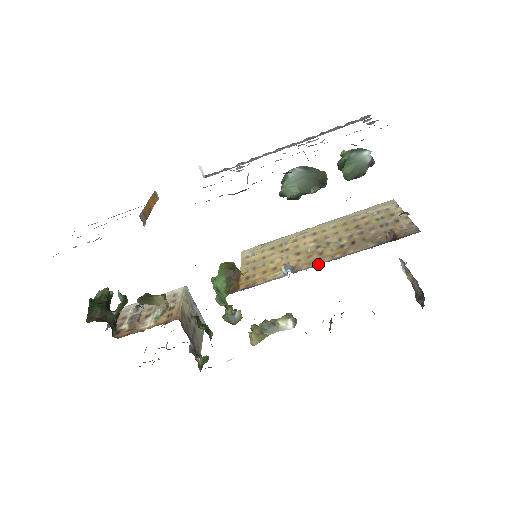
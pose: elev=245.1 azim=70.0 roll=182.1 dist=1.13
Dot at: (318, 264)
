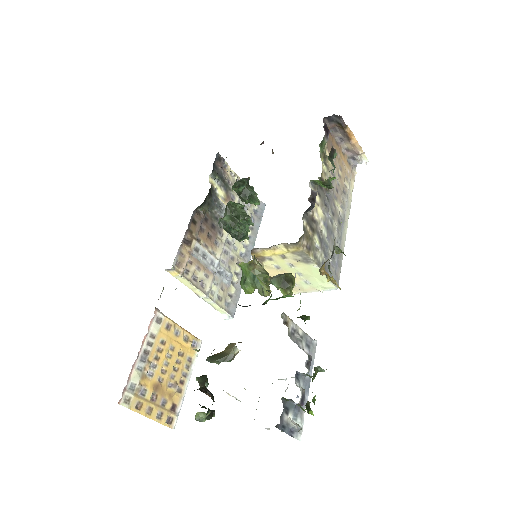
Dot at: occluded
